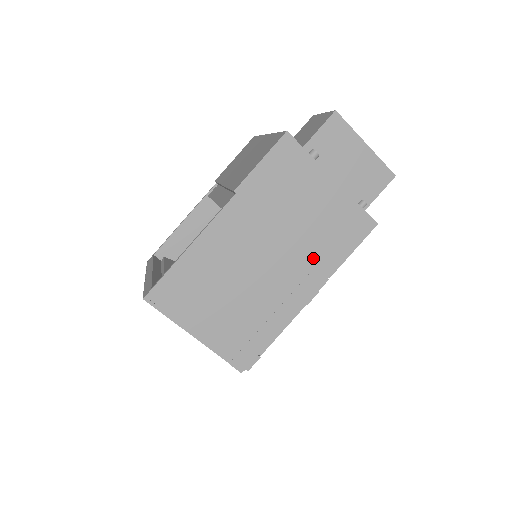
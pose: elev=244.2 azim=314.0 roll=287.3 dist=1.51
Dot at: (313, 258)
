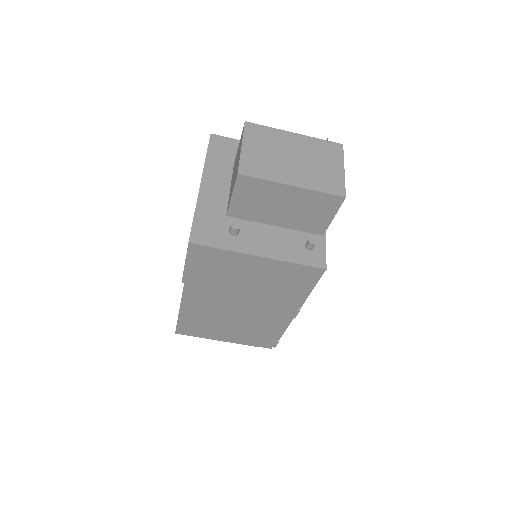
Dot at: (279, 298)
